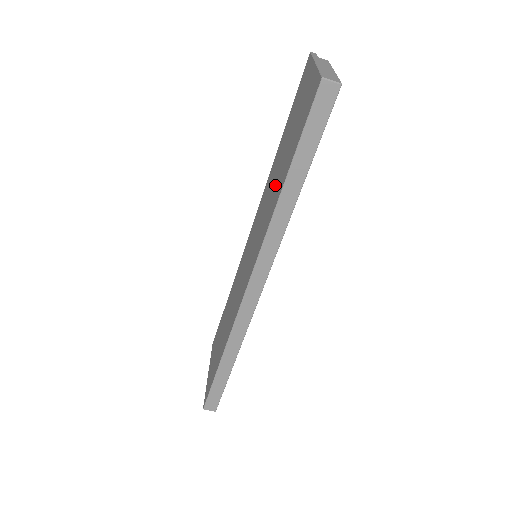
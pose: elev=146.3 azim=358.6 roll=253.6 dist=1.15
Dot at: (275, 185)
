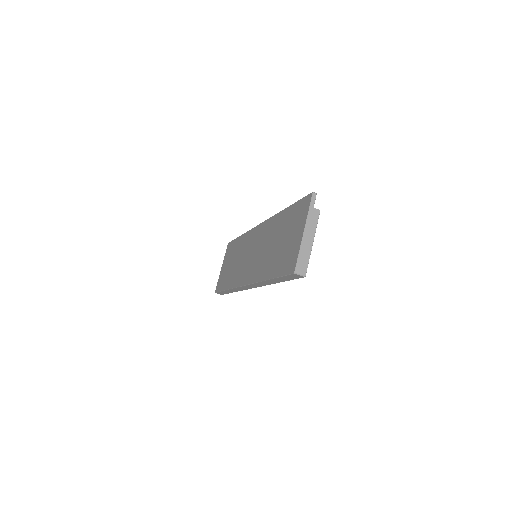
Dot at: (269, 255)
